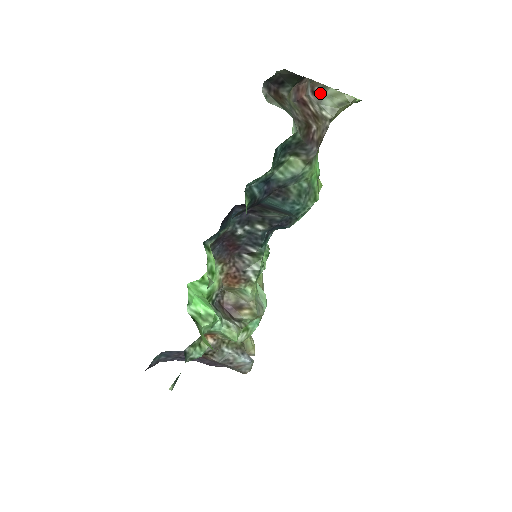
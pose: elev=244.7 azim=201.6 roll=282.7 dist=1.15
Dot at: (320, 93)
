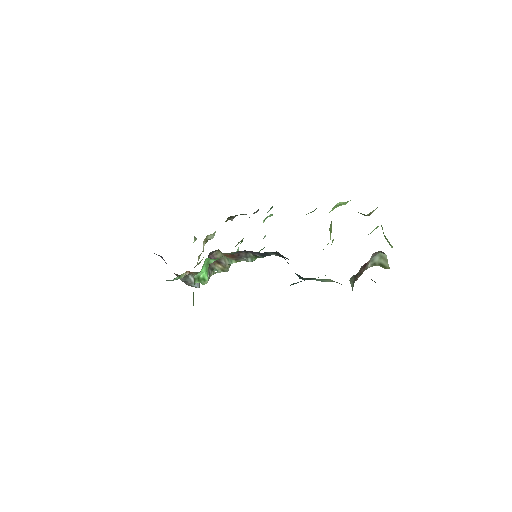
Dot at: (379, 252)
